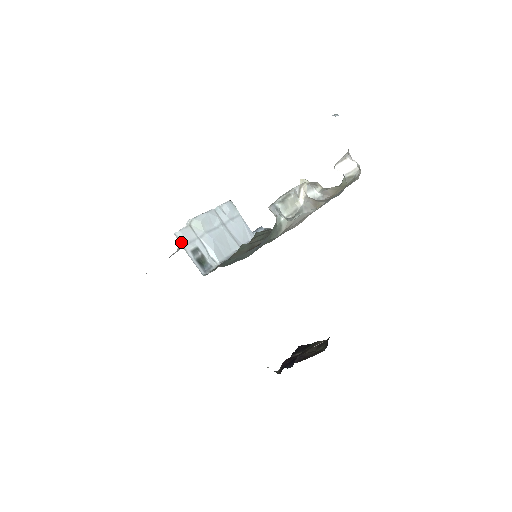
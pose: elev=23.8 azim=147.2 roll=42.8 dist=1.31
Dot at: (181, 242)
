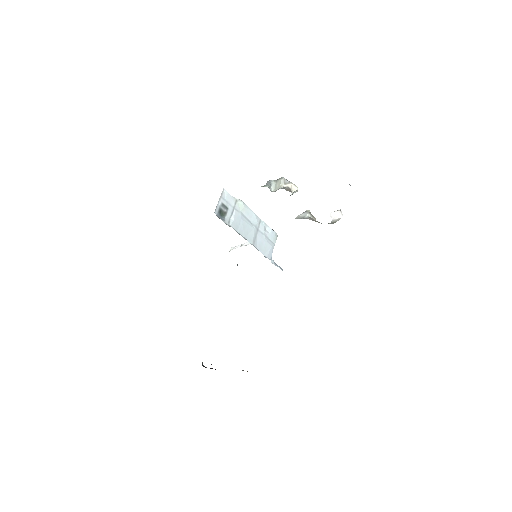
Dot at: (222, 194)
